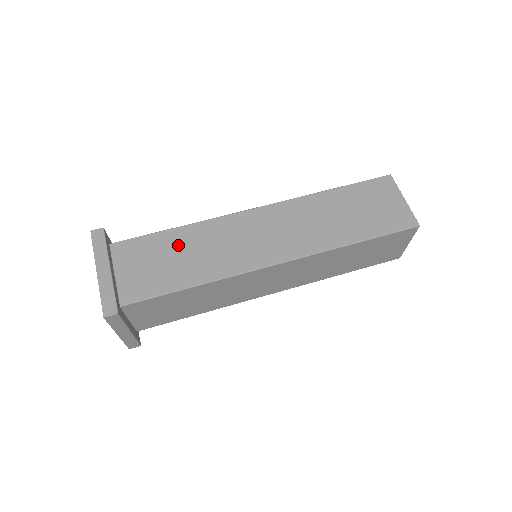
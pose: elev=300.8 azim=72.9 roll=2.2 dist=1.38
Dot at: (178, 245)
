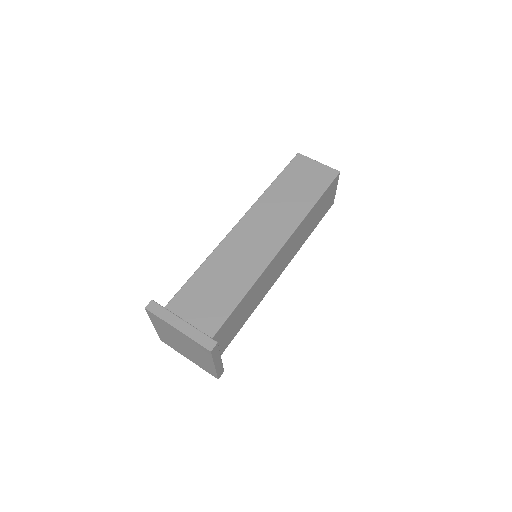
Dot at: (211, 278)
